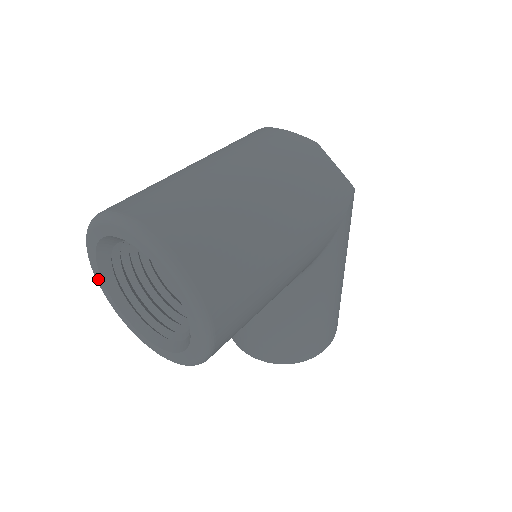
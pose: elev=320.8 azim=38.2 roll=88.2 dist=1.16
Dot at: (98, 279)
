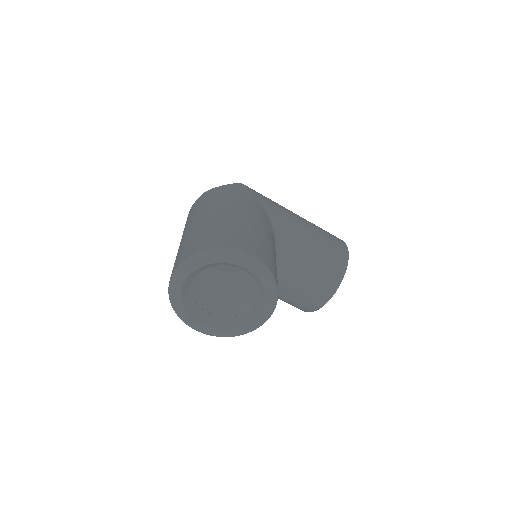
Dot at: (209, 332)
